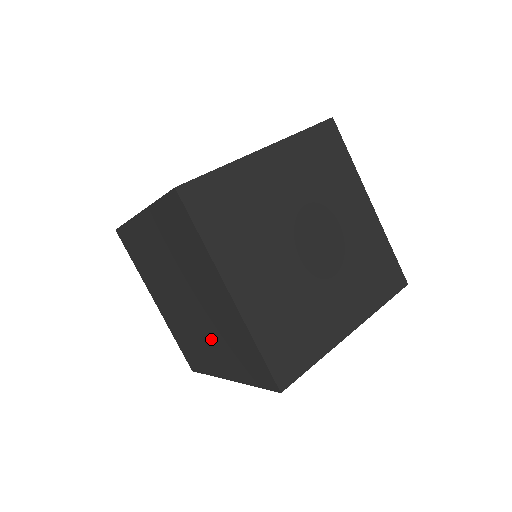
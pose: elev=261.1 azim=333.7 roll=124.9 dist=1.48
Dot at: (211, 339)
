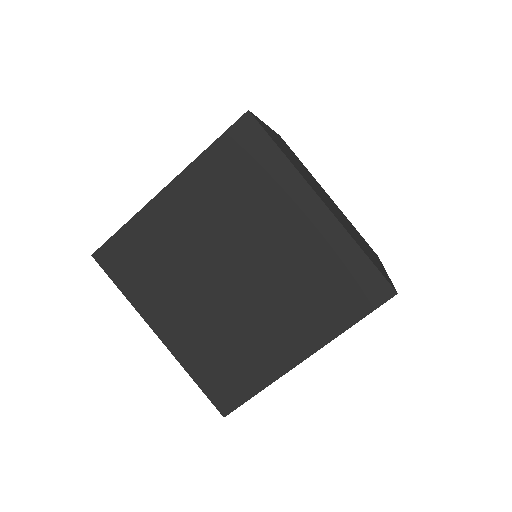
Dot at: occluded
